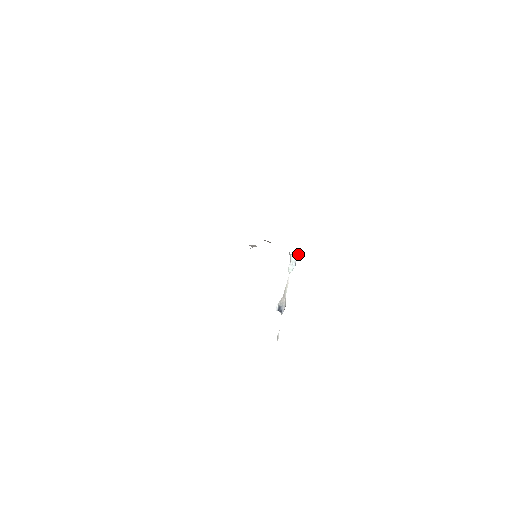
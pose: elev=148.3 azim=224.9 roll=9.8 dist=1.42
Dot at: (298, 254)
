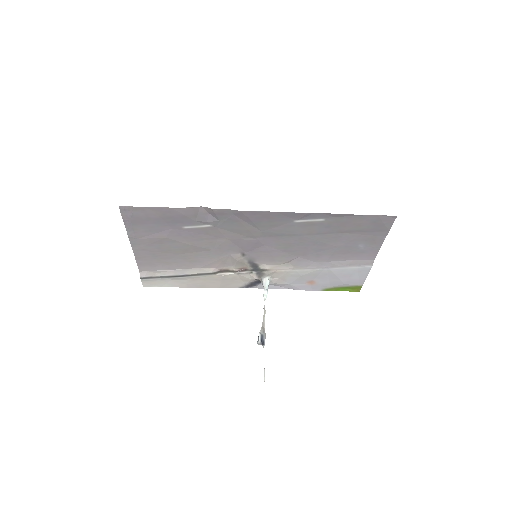
Dot at: (270, 280)
